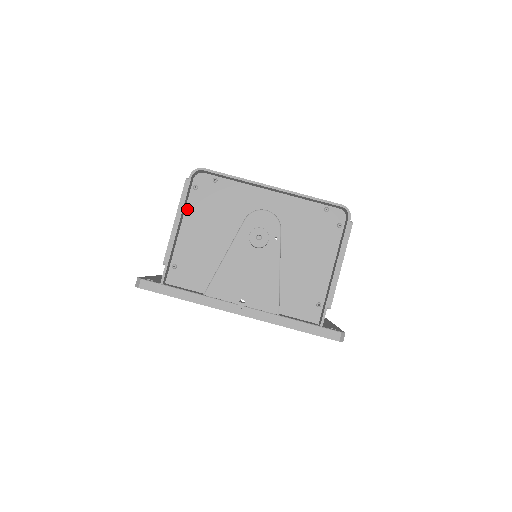
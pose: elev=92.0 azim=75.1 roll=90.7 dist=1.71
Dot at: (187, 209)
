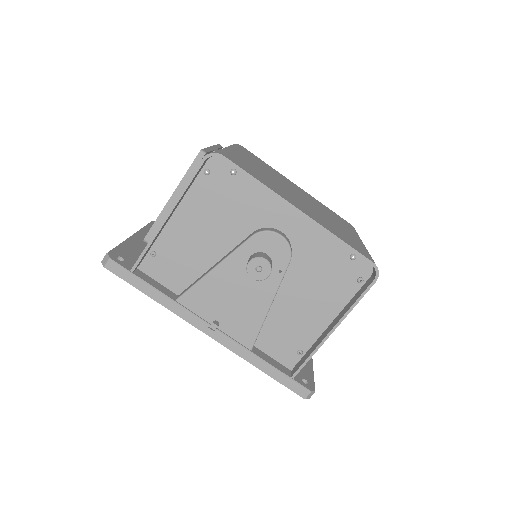
Dot at: (188, 194)
